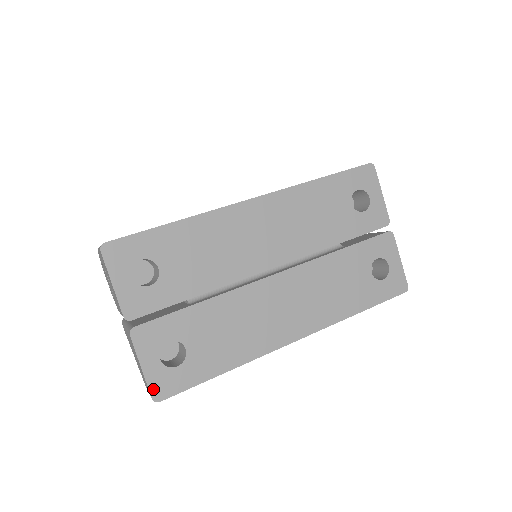
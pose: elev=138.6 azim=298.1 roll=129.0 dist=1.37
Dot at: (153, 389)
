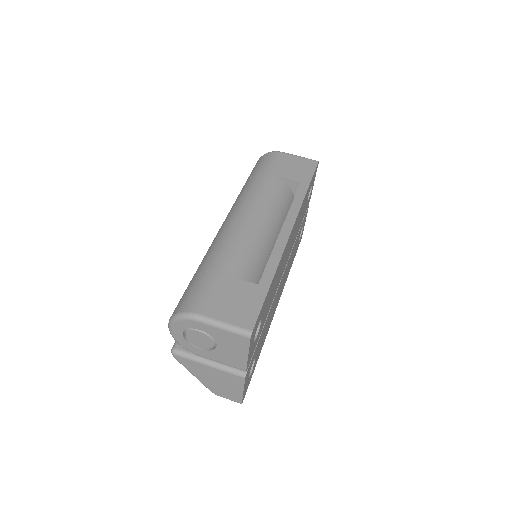
Dot at: (243, 398)
